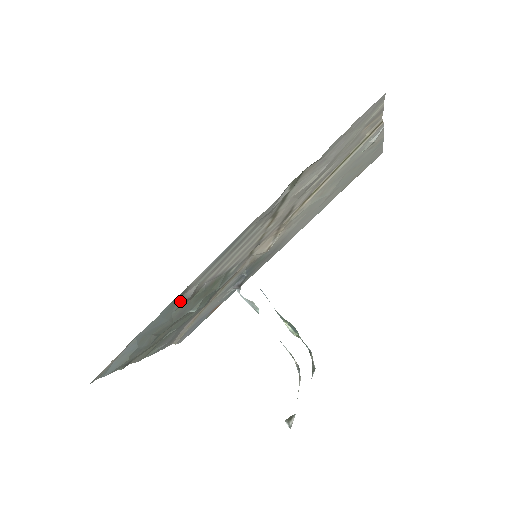
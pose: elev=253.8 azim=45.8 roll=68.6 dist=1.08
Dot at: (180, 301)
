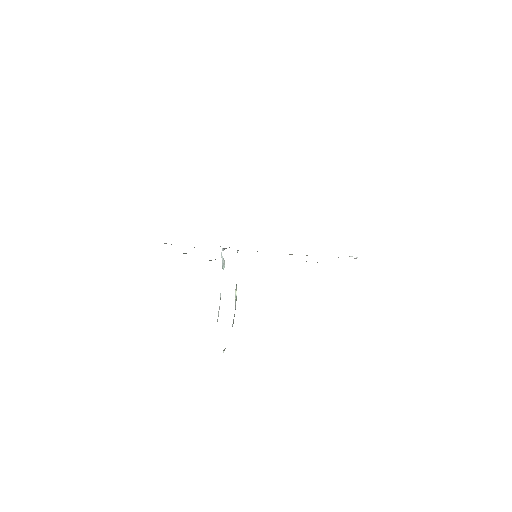
Dot at: occluded
